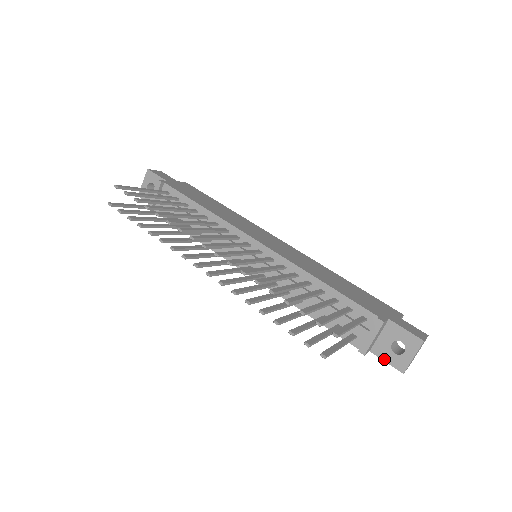
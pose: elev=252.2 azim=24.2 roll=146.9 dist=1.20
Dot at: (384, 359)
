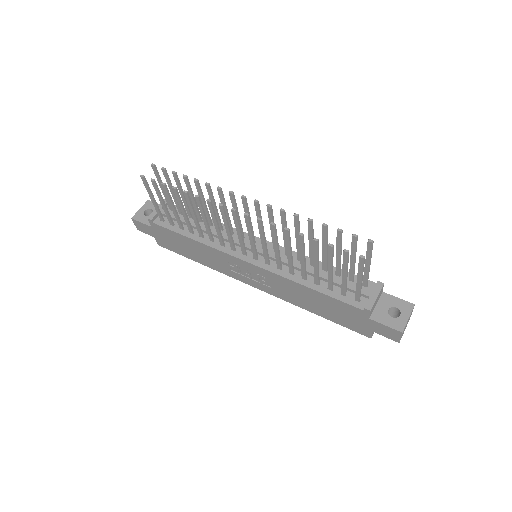
Dot at: (383, 323)
